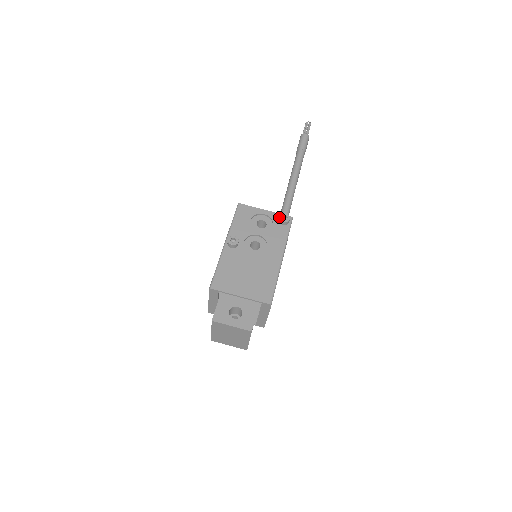
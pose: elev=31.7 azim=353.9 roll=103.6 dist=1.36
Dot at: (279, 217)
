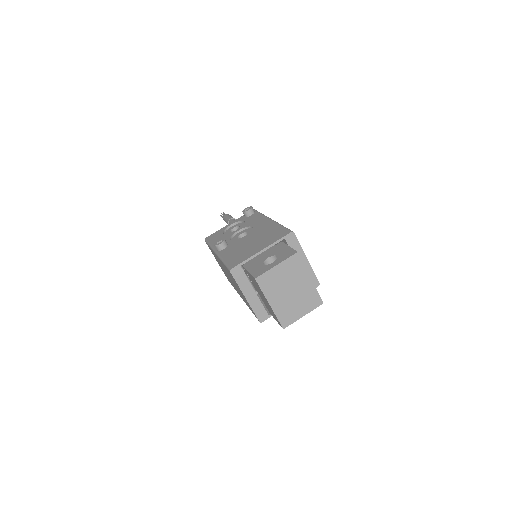
Dot at: (244, 216)
